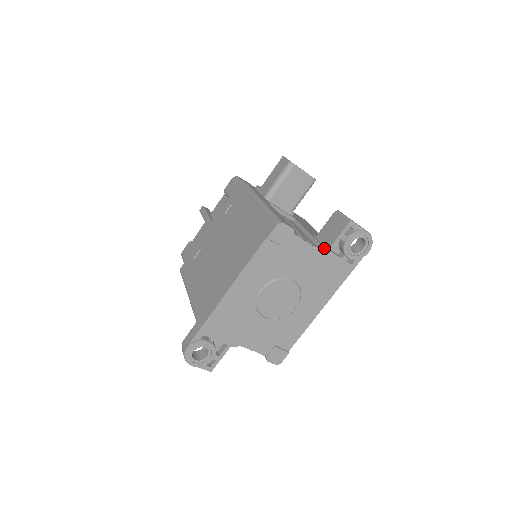
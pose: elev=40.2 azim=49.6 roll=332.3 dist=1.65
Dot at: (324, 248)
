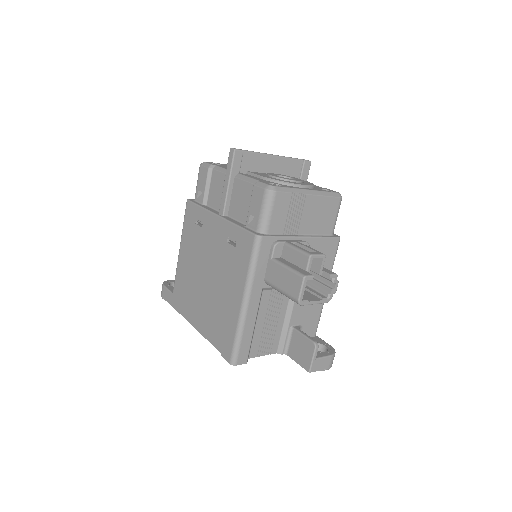
Dot at: (281, 354)
